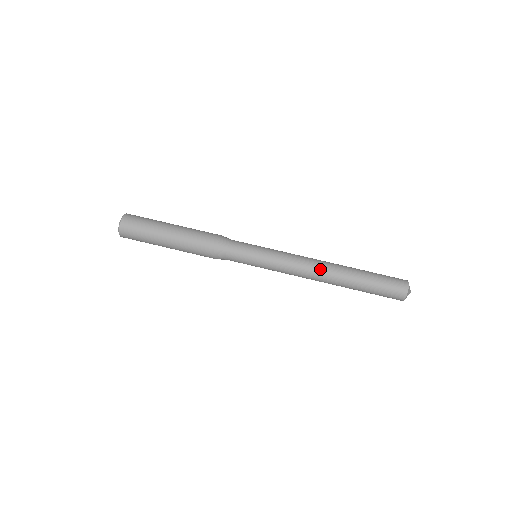
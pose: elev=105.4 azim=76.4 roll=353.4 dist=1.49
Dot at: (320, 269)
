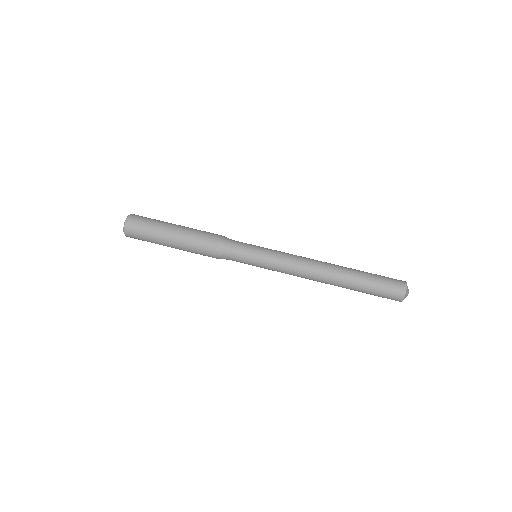
Dot at: (320, 261)
